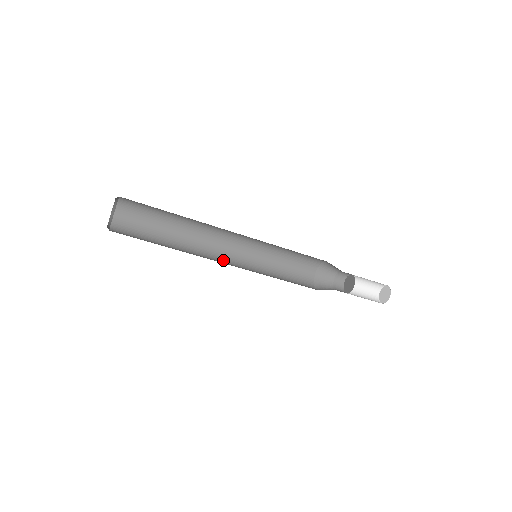
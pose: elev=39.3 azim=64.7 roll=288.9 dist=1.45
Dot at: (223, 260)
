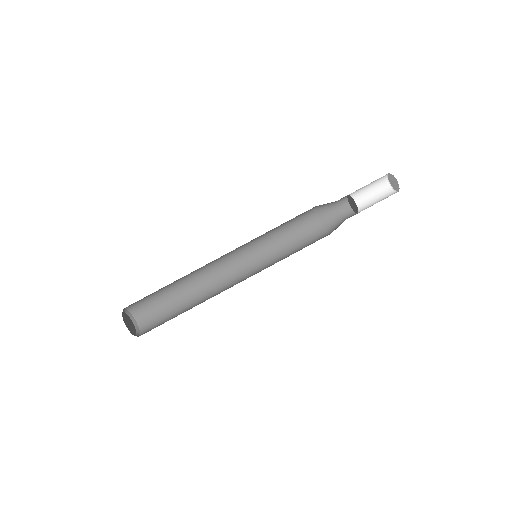
Dot at: occluded
